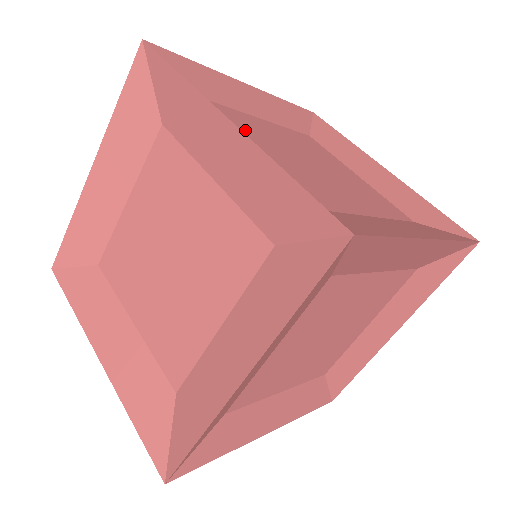
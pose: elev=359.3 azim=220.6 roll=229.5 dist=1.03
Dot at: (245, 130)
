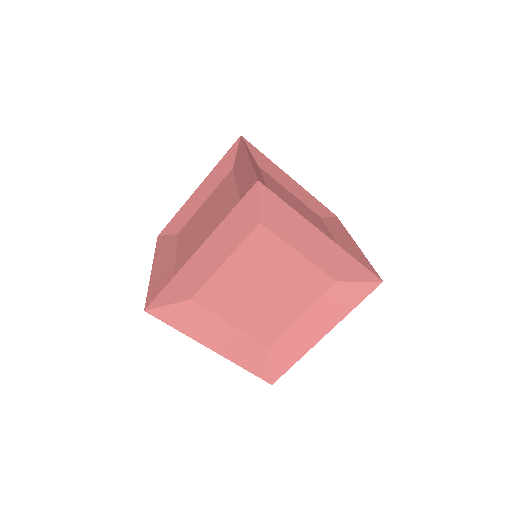
Dot at: occluded
